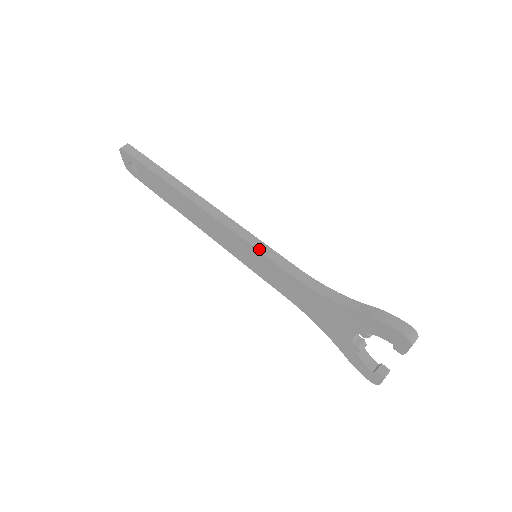
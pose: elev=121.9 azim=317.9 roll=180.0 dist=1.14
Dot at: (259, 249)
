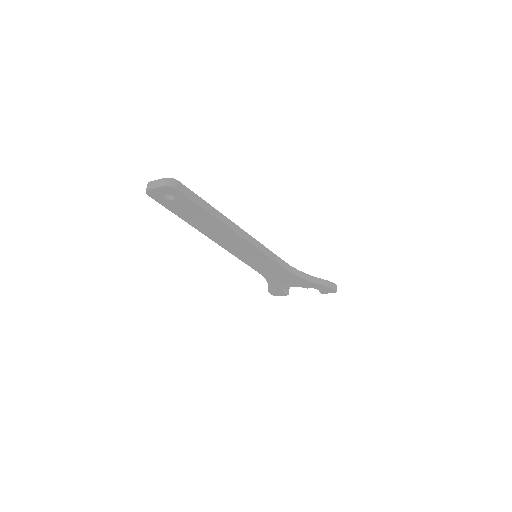
Dot at: (273, 259)
